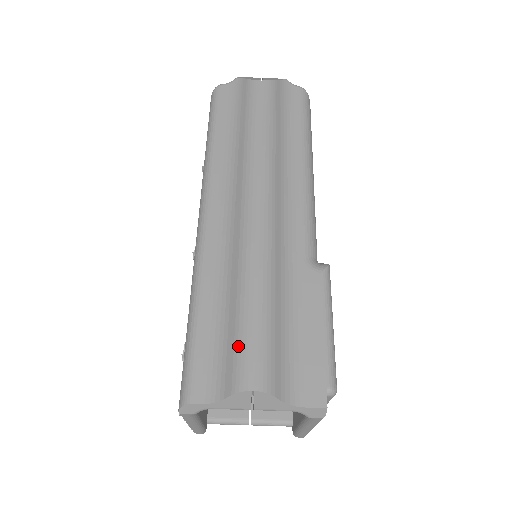
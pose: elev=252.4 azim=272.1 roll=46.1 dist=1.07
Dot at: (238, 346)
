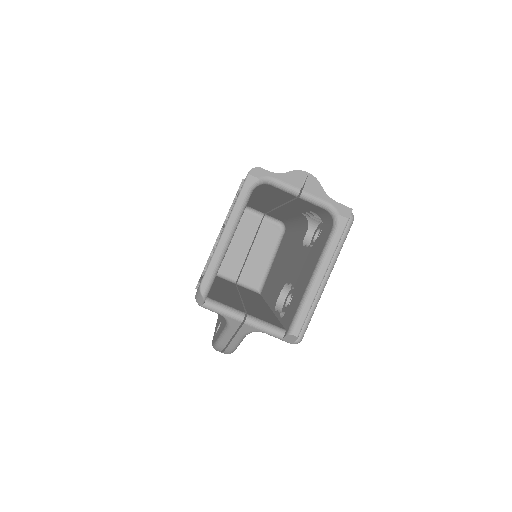
Dot at: occluded
